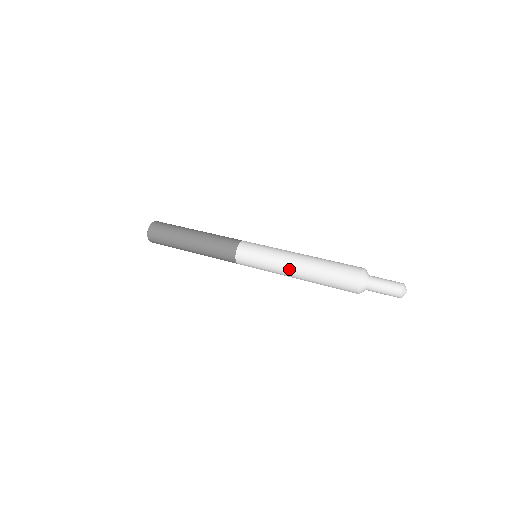
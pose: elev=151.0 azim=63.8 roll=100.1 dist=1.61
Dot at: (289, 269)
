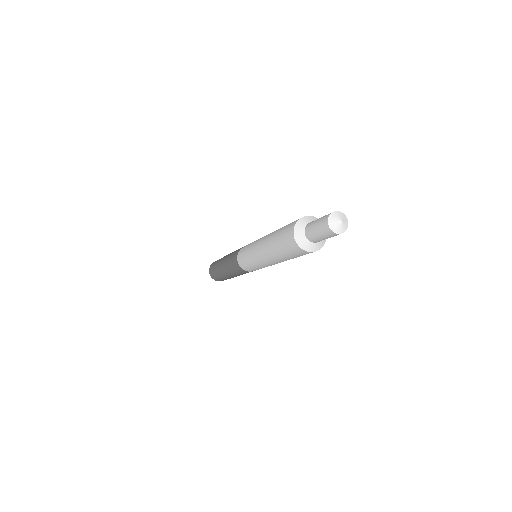
Dot at: occluded
